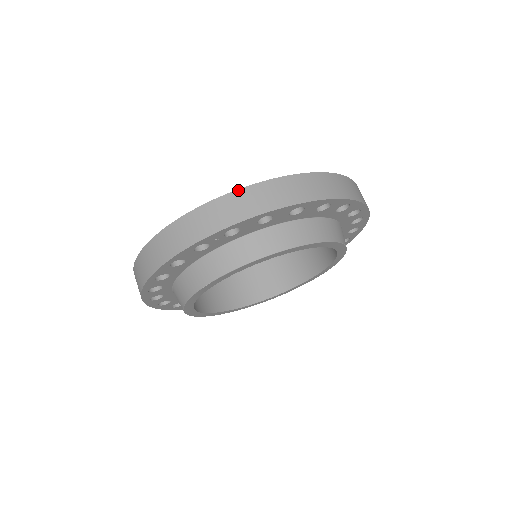
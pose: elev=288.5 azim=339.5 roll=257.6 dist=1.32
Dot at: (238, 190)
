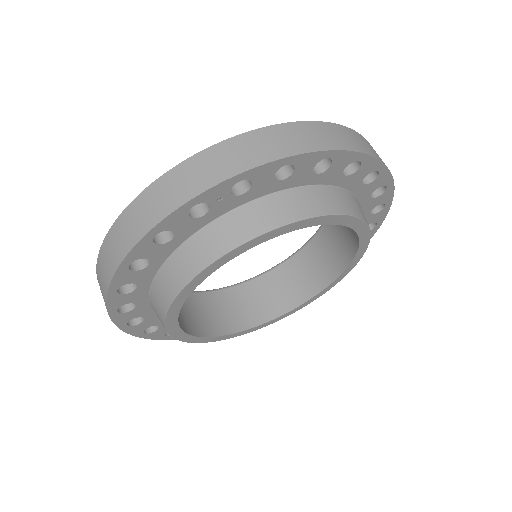
Dot at: (249, 132)
